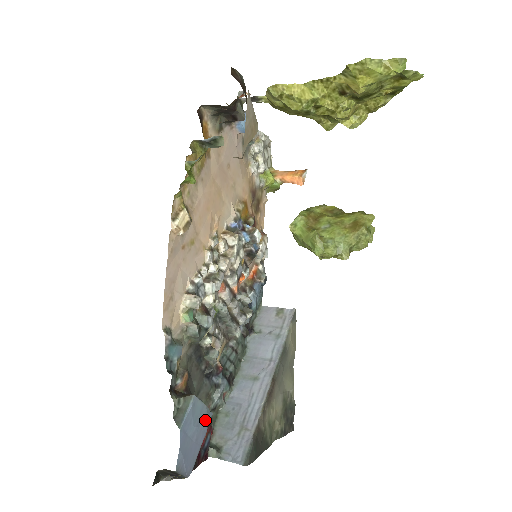
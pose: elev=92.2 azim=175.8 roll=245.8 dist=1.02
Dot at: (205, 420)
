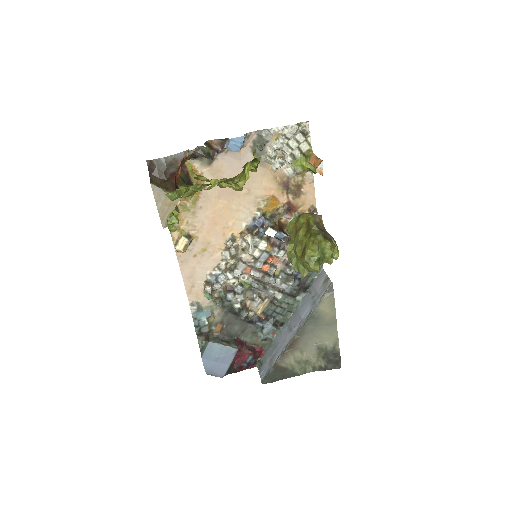
Dot at: (228, 353)
